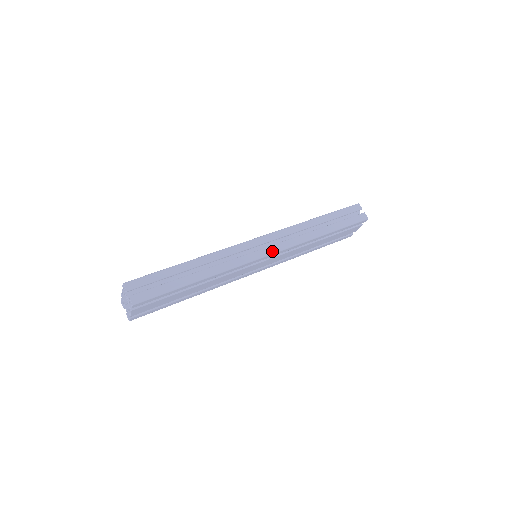
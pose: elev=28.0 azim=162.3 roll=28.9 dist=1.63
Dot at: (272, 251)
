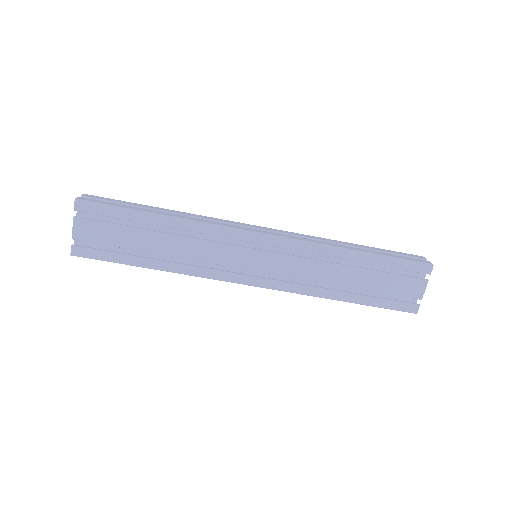
Dot at: (271, 234)
